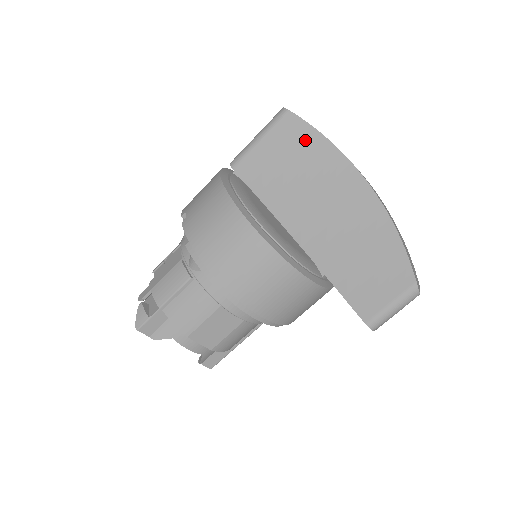
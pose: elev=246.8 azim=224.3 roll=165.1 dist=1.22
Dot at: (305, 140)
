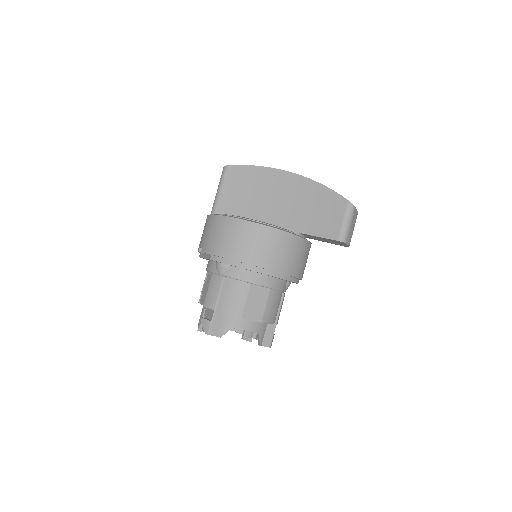
Dot at: (245, 174)
